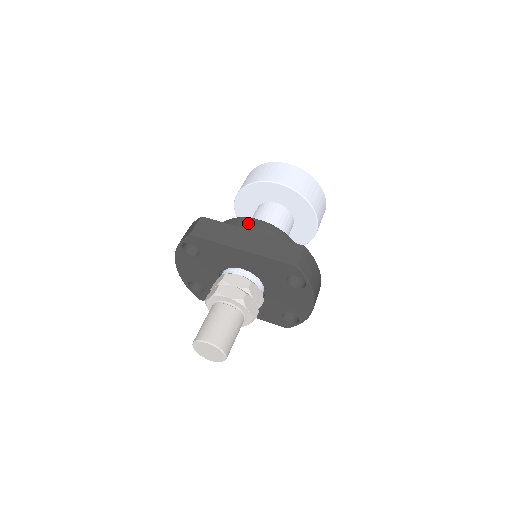
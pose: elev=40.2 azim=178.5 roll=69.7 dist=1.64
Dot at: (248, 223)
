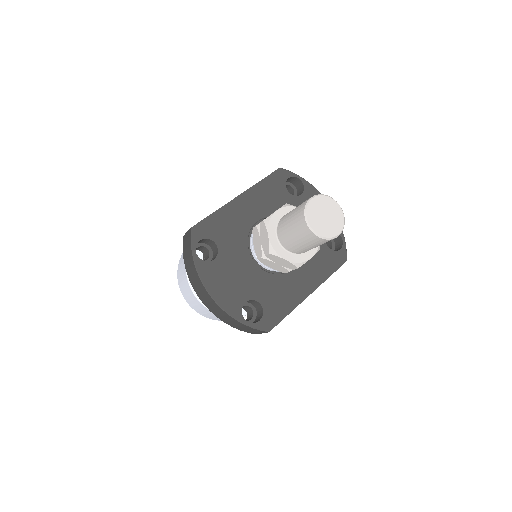
Dot at: occluded
